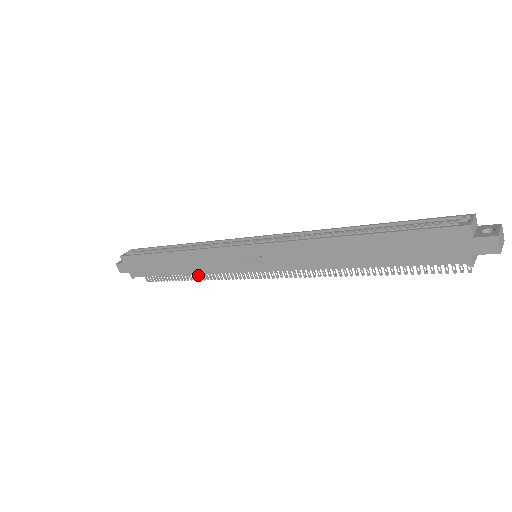
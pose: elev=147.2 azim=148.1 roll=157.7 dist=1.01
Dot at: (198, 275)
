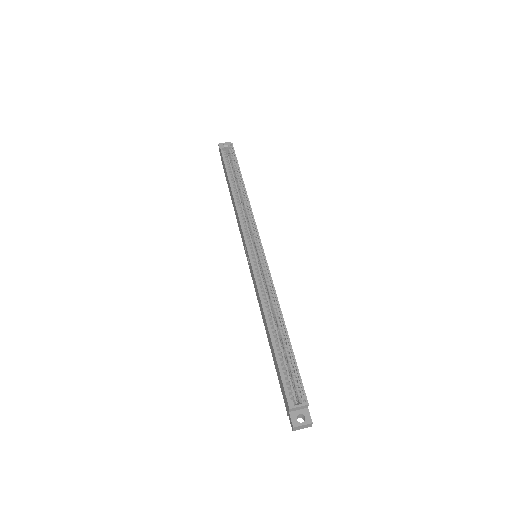
Dot at: occluded
